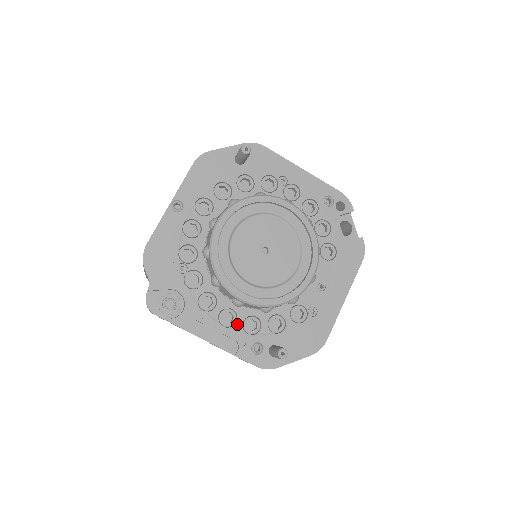
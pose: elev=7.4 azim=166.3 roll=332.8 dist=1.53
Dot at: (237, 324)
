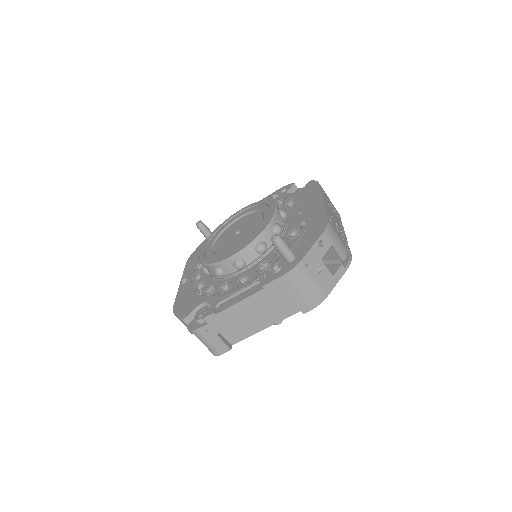
Dot at: (253, 276)
